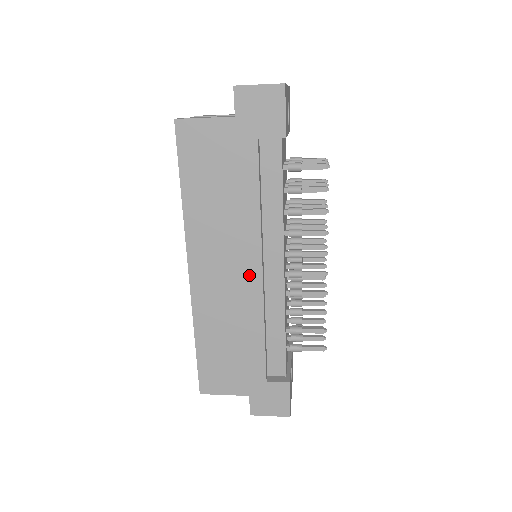
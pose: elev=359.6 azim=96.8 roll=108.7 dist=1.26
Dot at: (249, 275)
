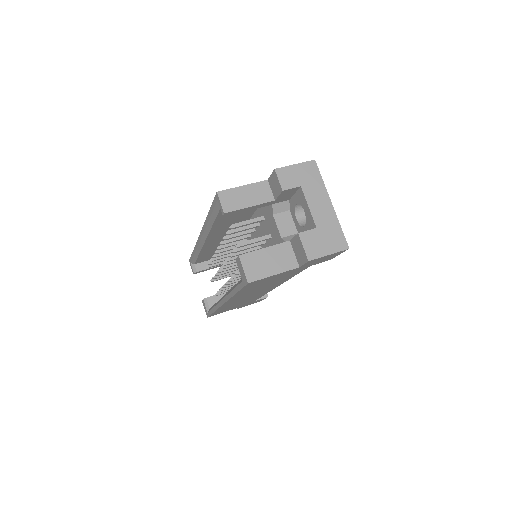
Dot at: occluded
